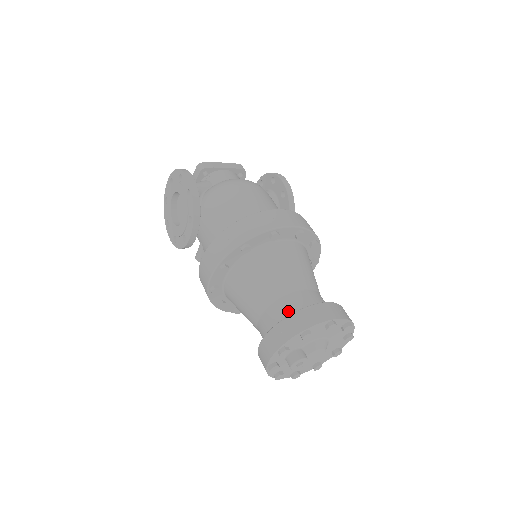
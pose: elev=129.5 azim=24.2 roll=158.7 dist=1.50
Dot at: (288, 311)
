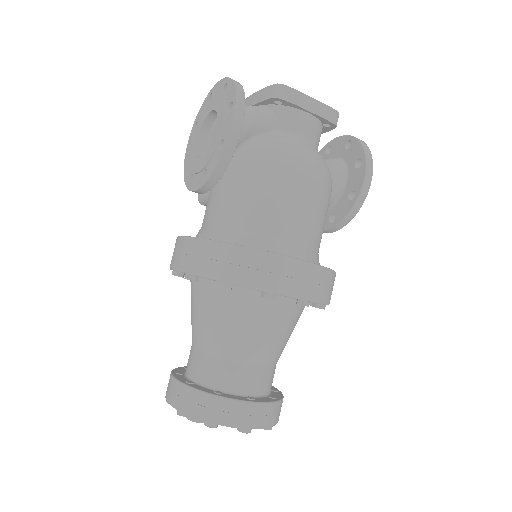
Dot at: (219, 378)
